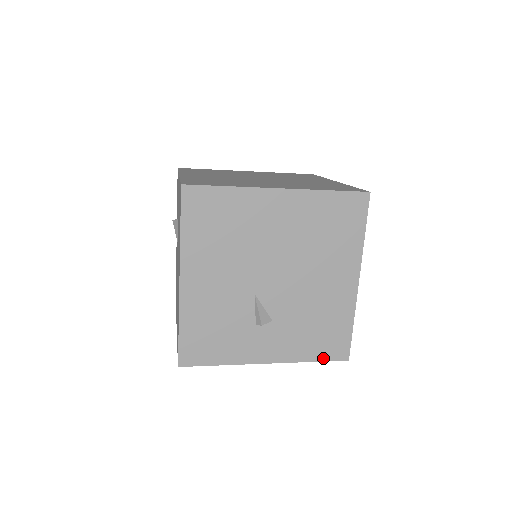
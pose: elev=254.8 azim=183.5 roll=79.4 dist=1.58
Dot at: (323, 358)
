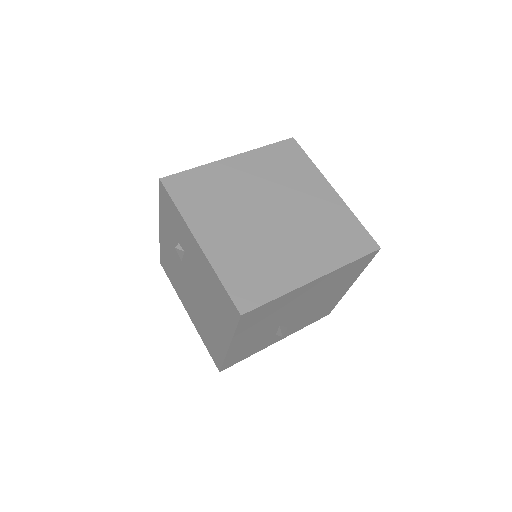
Dot at: occluded
